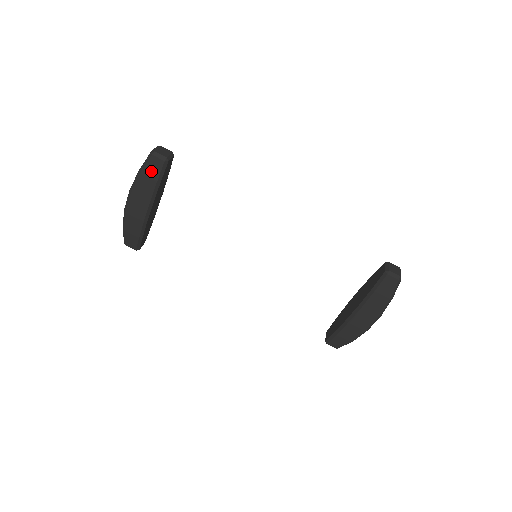
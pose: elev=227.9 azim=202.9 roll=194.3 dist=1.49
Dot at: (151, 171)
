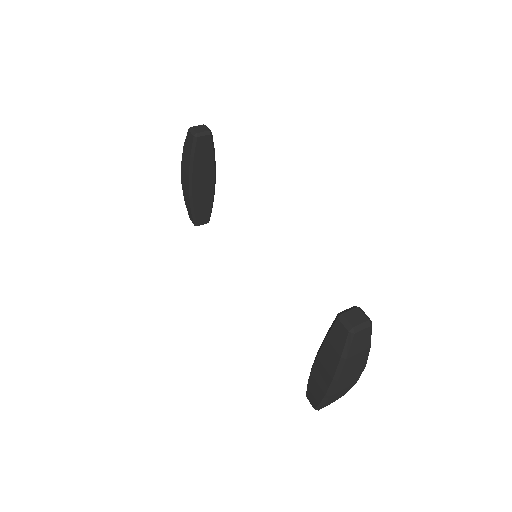
Dot at: (188, 145)
